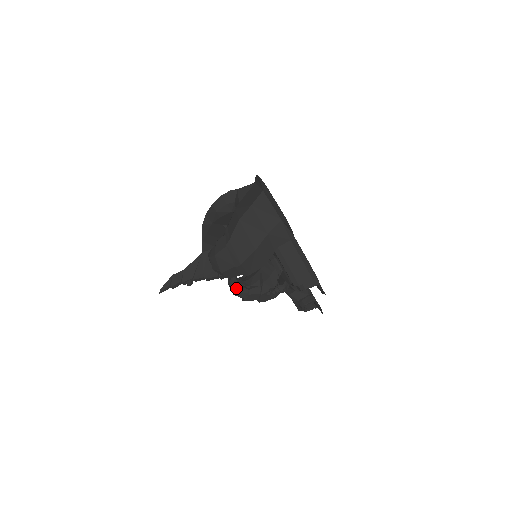
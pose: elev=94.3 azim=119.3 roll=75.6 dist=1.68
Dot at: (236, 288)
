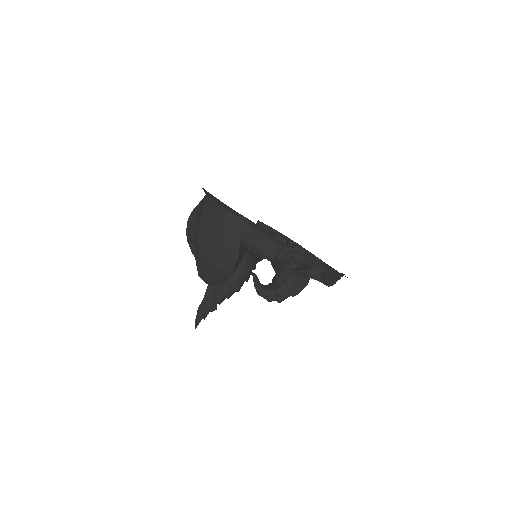
Dot at: (264, 294)
